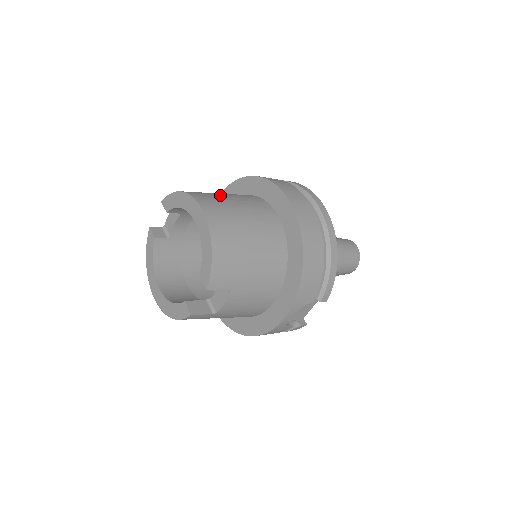
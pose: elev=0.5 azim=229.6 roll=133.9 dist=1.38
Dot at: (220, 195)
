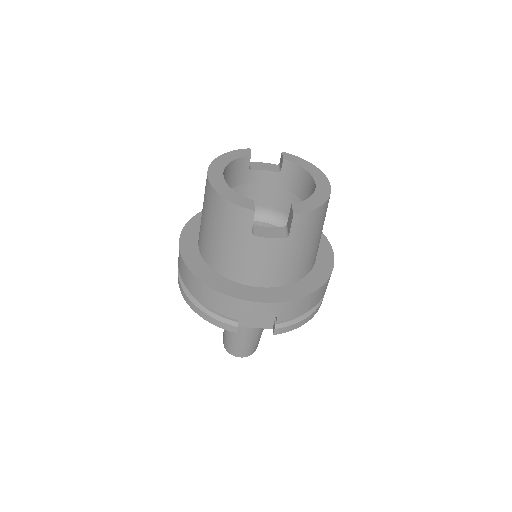
Dot at: occluded
